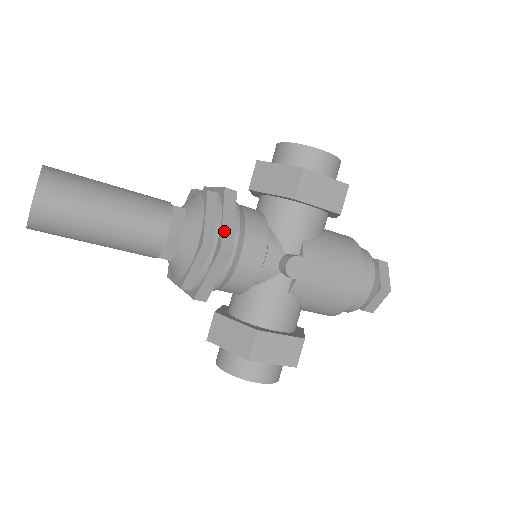
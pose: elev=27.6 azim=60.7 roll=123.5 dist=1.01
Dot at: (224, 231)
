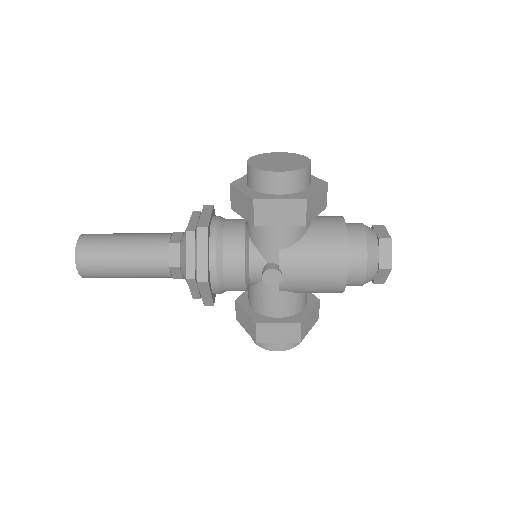
Dot at: (199, 267)
